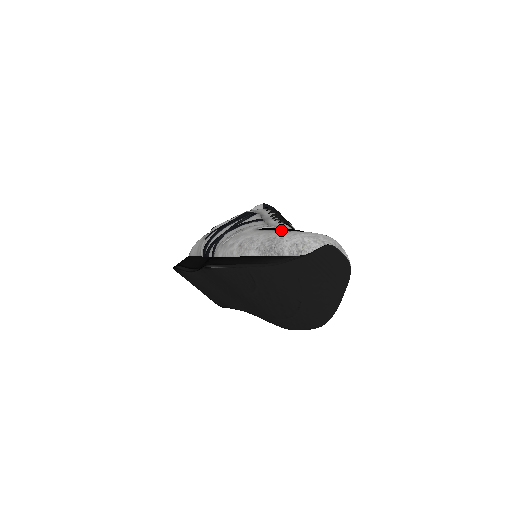
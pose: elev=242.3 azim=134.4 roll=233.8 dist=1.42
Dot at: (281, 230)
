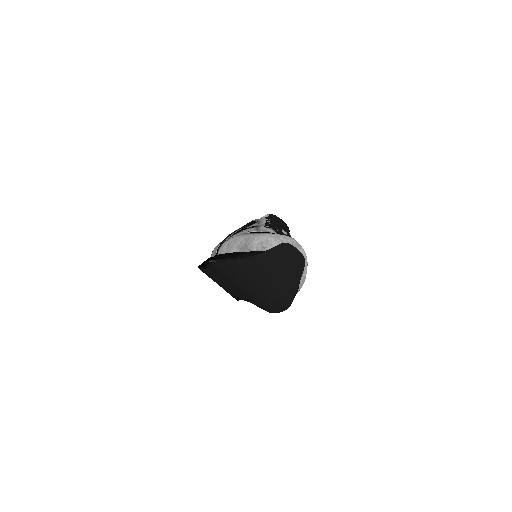
Dot at: occluded
